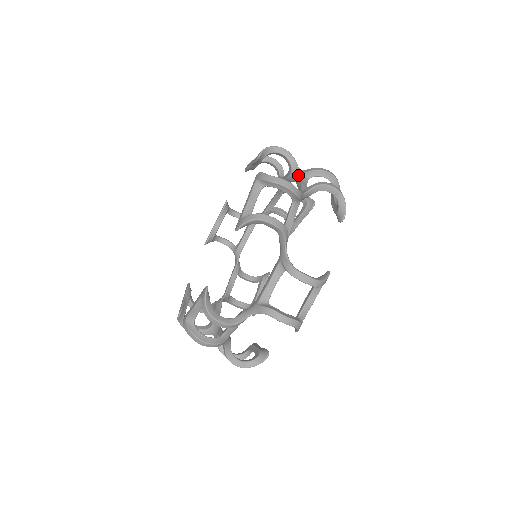
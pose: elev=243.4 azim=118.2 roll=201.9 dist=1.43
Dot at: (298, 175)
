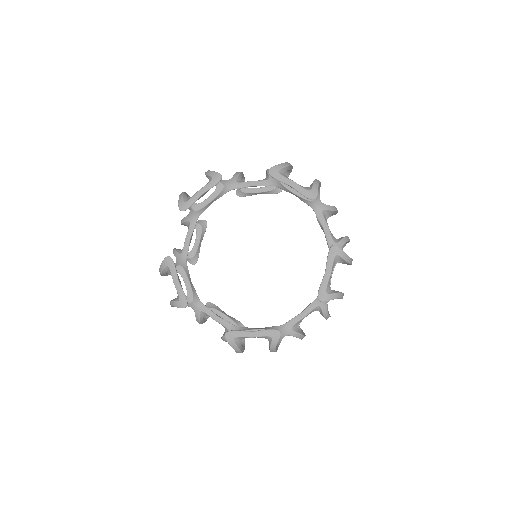
Dot at: (321, 302)
